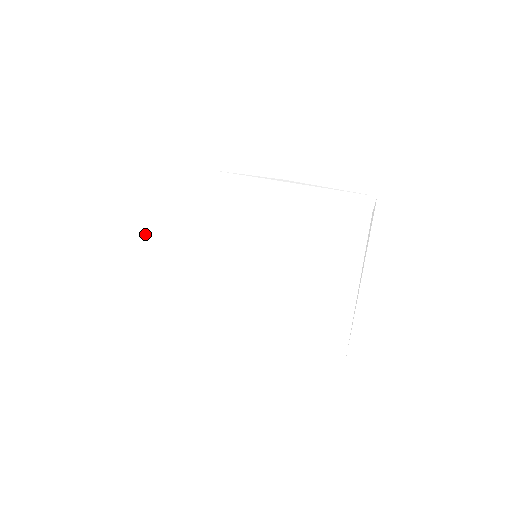
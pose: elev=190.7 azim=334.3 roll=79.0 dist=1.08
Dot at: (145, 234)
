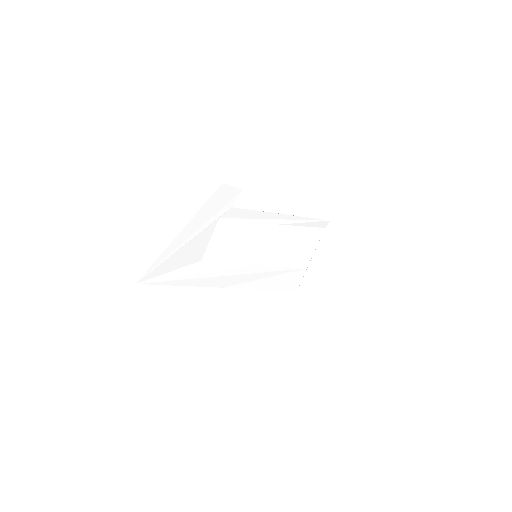
Dot at: (165, 250)
